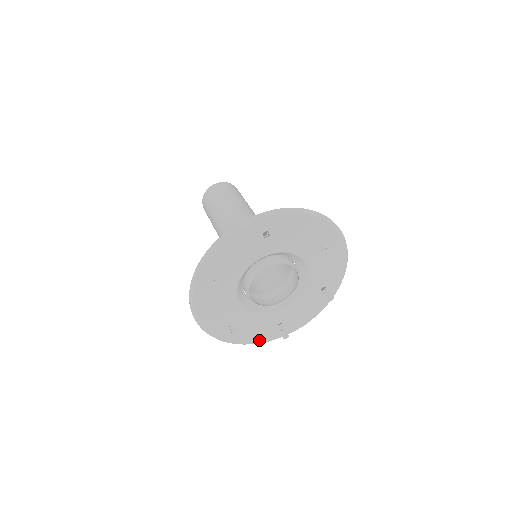
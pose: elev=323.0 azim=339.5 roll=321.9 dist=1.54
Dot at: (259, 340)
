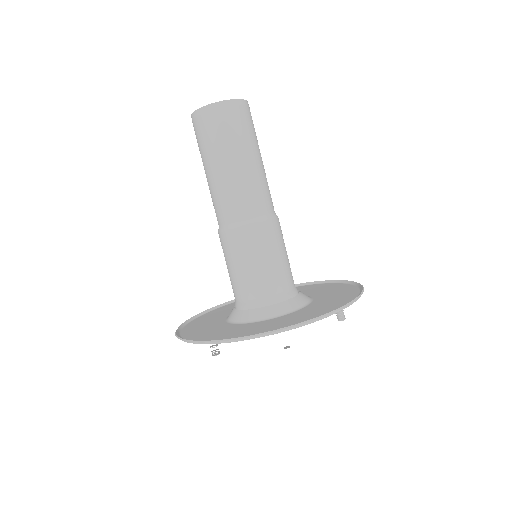
Dot at: occluded
